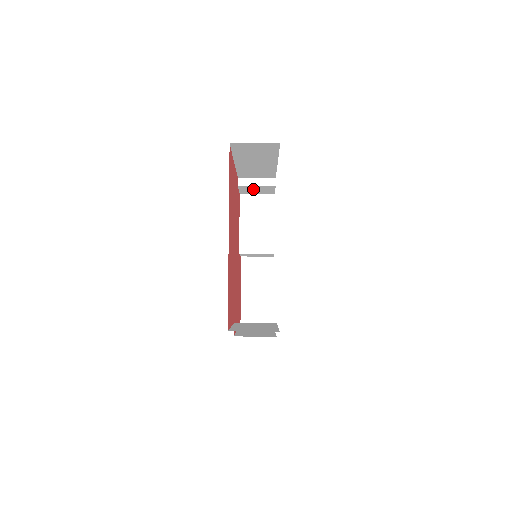
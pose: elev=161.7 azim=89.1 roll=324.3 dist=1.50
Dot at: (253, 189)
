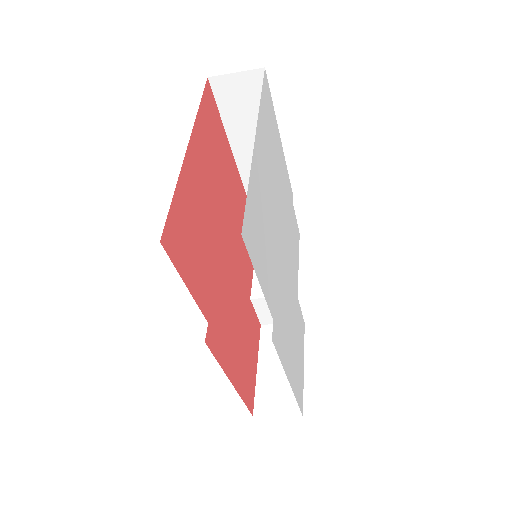
Dot at: occluded
